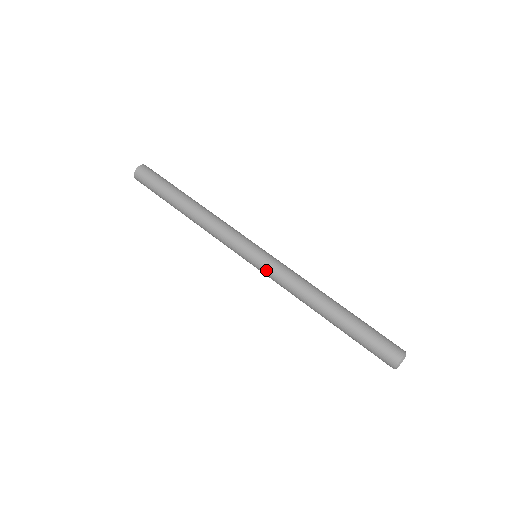
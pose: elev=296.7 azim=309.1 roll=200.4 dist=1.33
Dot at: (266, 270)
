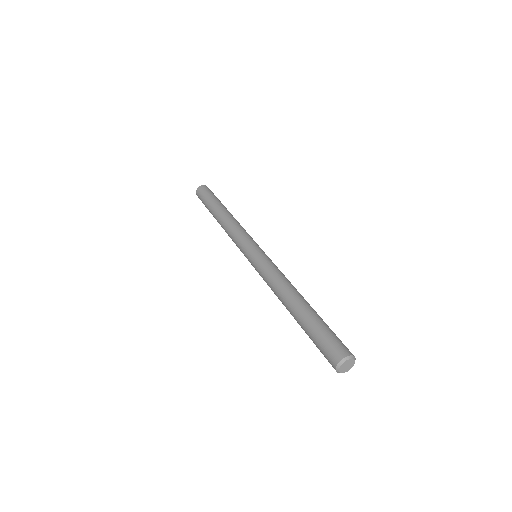
Dot at: (256, 266)
